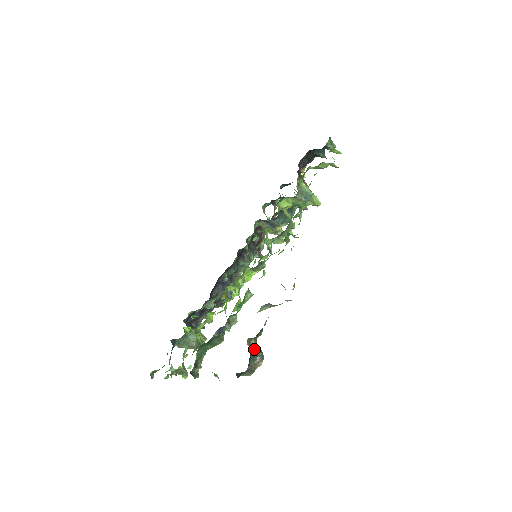
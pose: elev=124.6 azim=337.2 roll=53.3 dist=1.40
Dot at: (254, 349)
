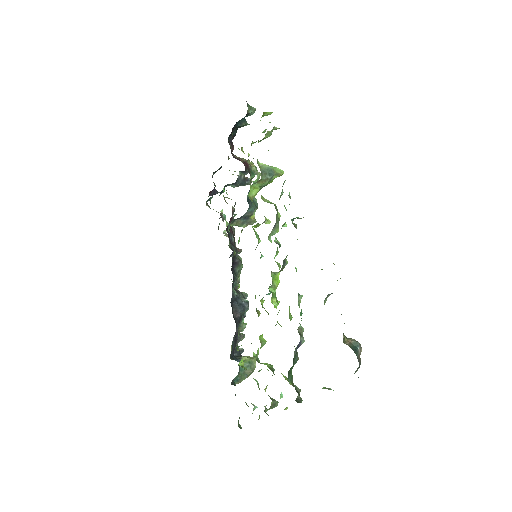
Dot at: (350, 343)
